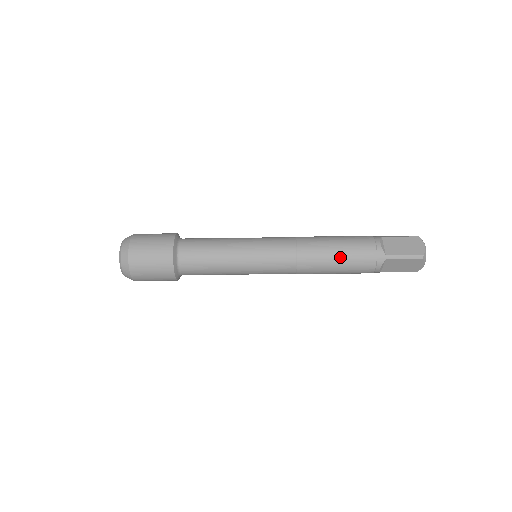
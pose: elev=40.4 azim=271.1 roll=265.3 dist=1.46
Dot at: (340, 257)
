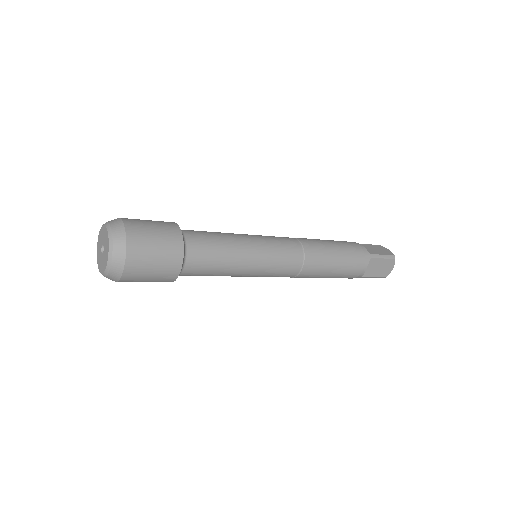
Dot at: (329, 277)
